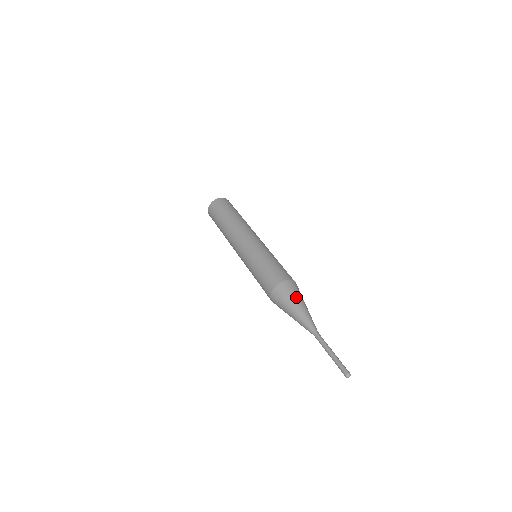
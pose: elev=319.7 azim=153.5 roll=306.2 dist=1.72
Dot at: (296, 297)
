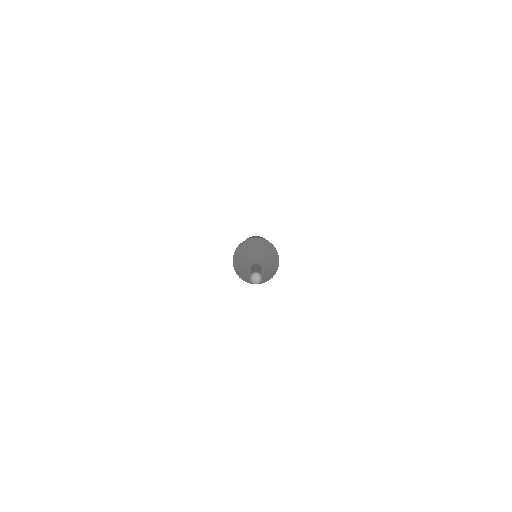
Dot at: (256, 245)
